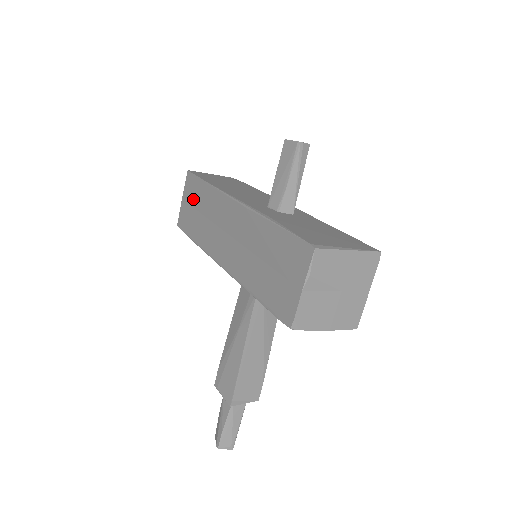
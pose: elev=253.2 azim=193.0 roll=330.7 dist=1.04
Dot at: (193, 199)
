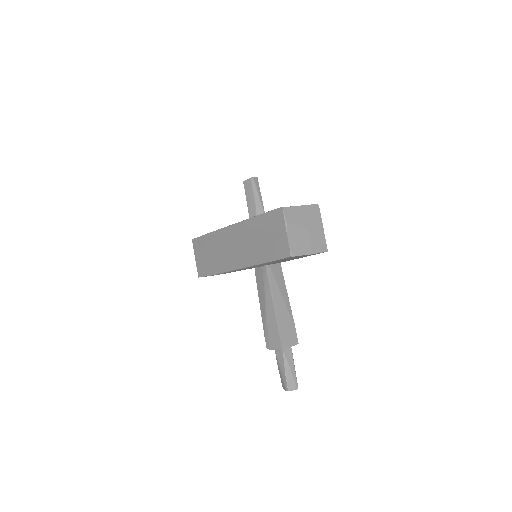
Dot at: (203, 251)
